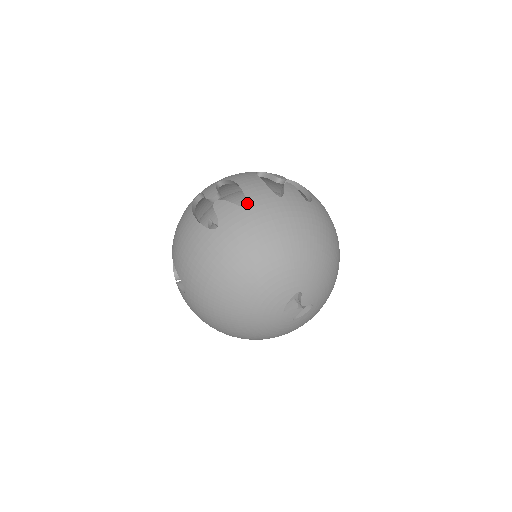
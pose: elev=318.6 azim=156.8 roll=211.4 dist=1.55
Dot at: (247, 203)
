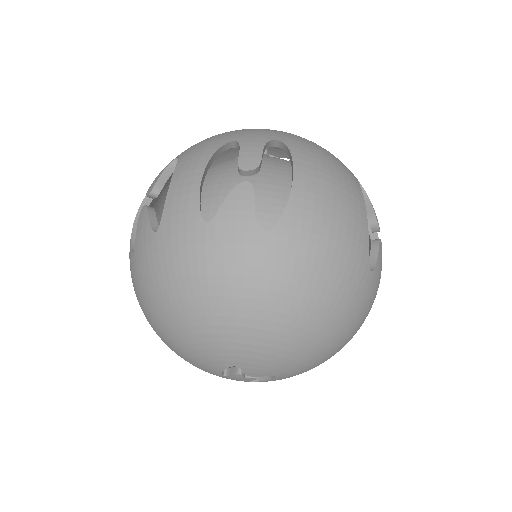
Dot at: (159, 227)
